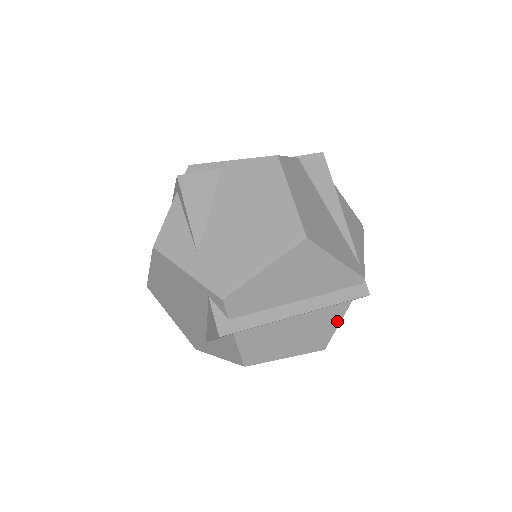
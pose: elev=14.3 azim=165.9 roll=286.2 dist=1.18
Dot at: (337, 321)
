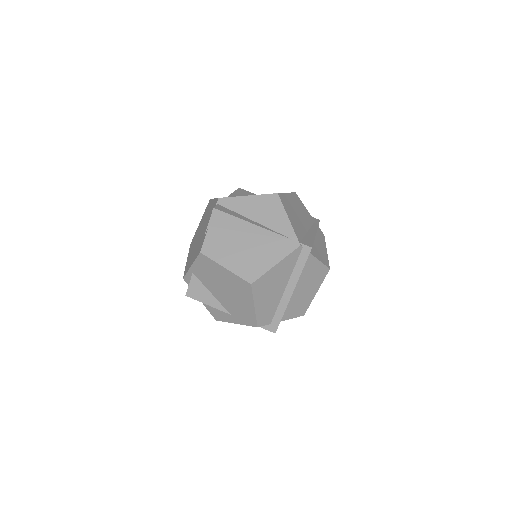
Dot at: (316, 262)
